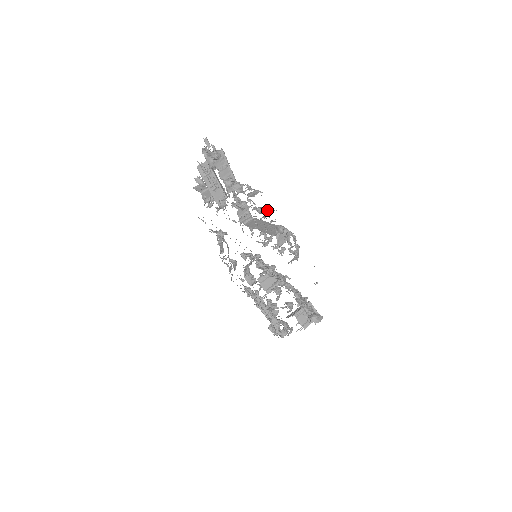
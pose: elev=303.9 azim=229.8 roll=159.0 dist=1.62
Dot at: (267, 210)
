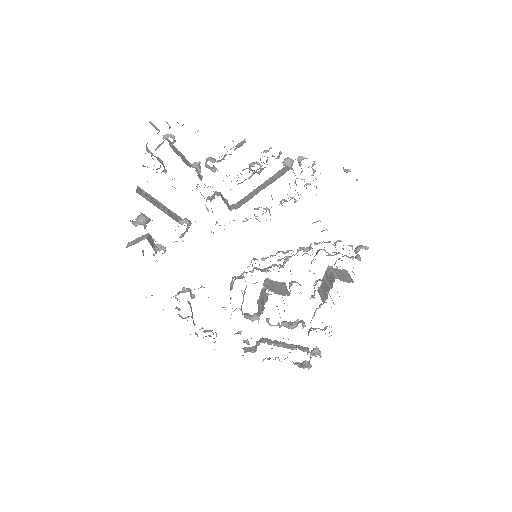
Dot at: occluded
